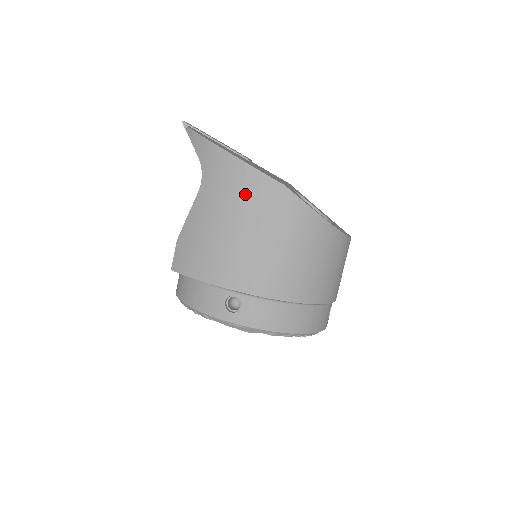
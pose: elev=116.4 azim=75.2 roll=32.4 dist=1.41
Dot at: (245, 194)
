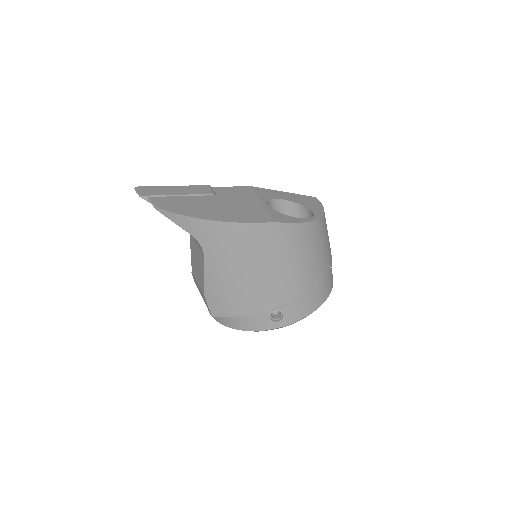
Dot at: (248, 245)
